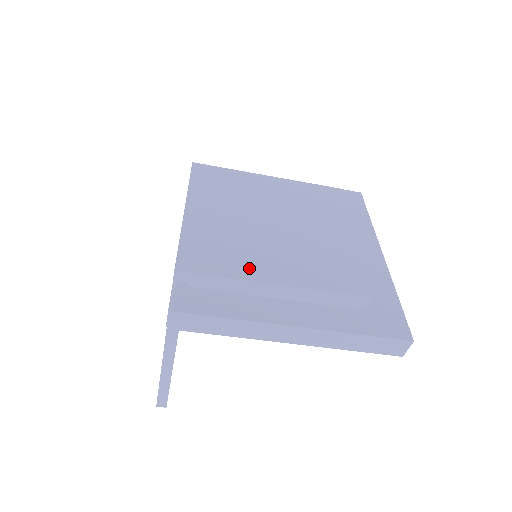
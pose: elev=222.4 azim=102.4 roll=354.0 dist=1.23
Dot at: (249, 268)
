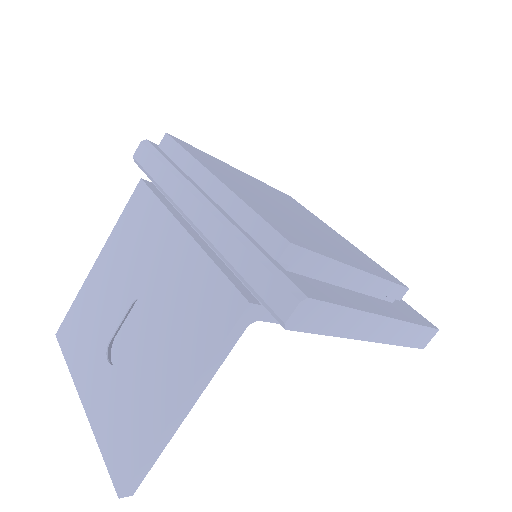
Dot at: (330, 251)
